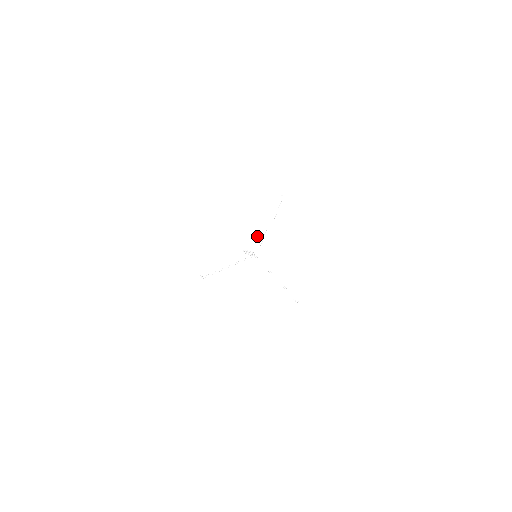
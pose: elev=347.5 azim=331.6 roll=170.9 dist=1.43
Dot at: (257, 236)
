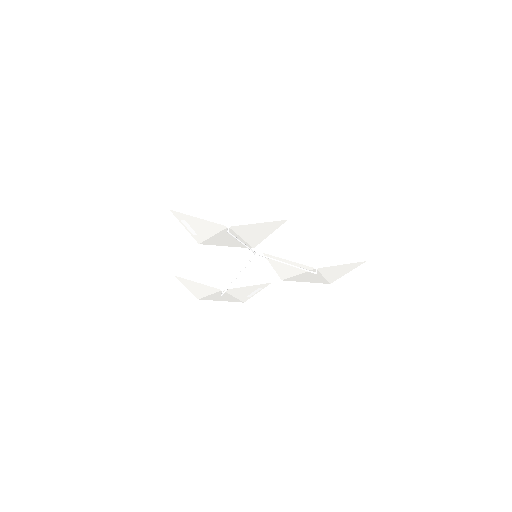
Dot at: occluded
